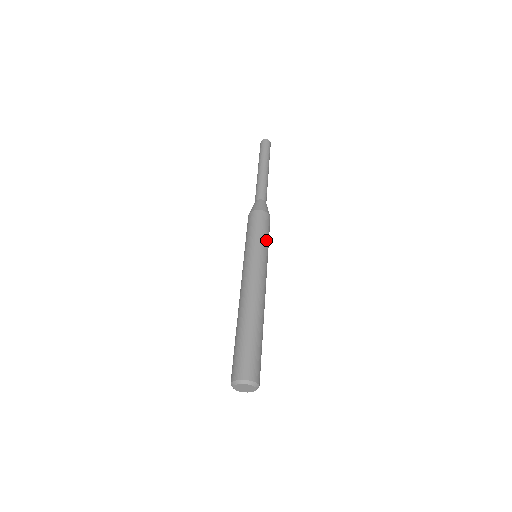
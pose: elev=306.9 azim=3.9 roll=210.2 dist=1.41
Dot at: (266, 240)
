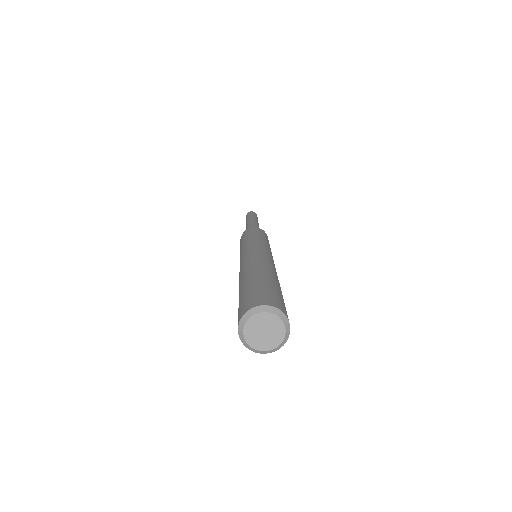
Dot at: occluded
